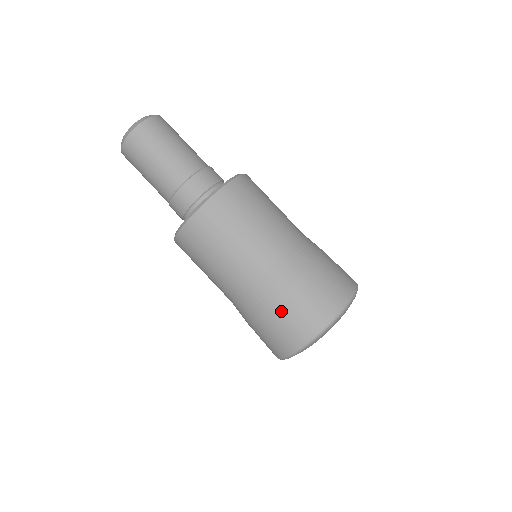
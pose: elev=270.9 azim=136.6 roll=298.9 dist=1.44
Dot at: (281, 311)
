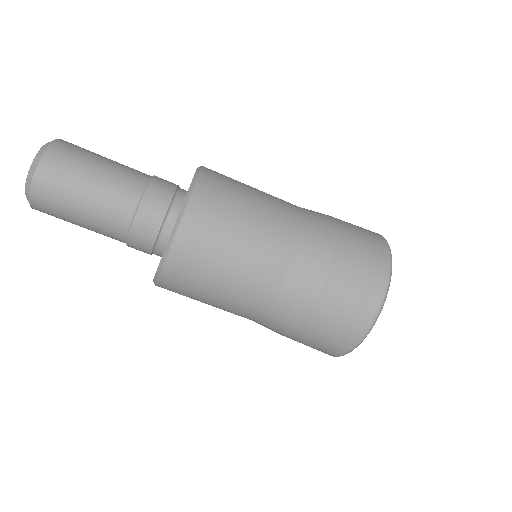
Dot at: (306, 335)
